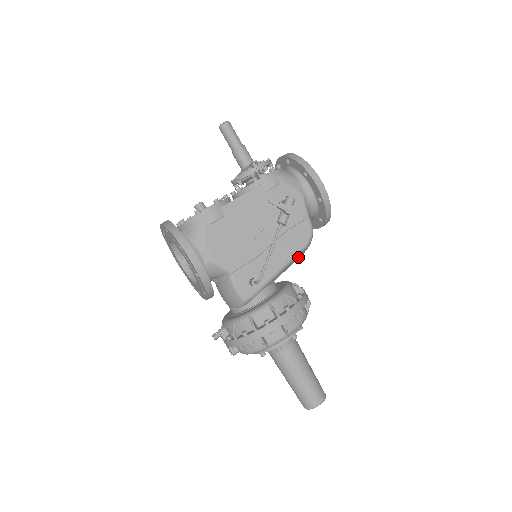
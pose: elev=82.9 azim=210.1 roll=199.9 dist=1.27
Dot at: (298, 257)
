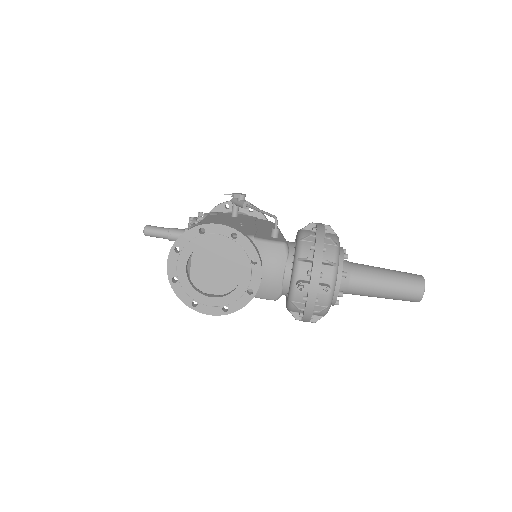
Dot at: occluded
